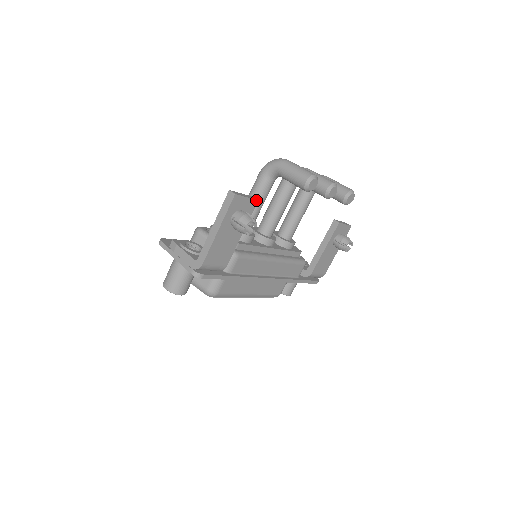
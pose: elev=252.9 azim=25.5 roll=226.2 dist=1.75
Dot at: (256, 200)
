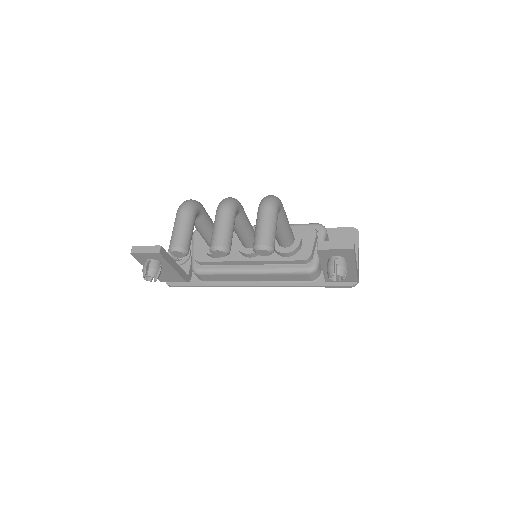
Dot at: (157, 253)
